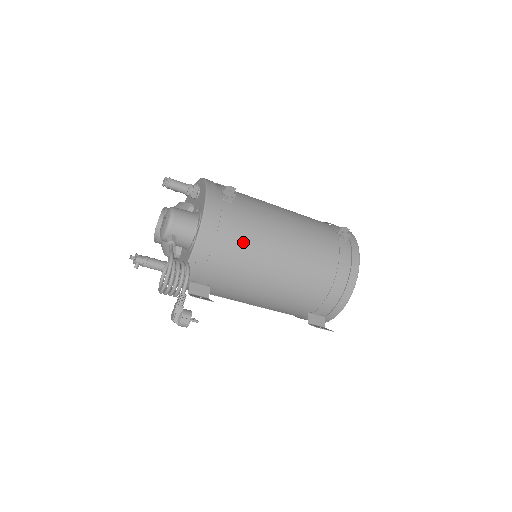
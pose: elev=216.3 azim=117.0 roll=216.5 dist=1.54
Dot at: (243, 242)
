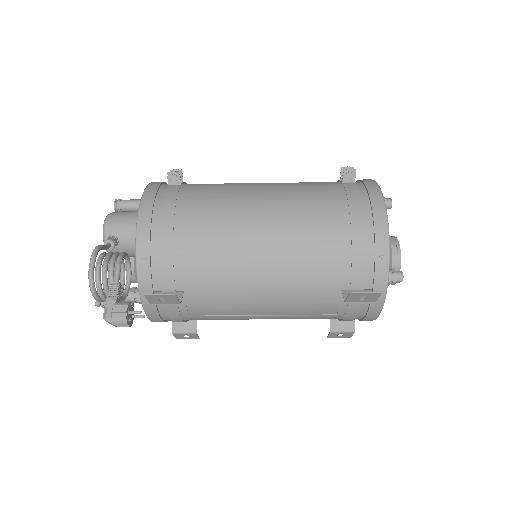
Dot at: (200, 215)
